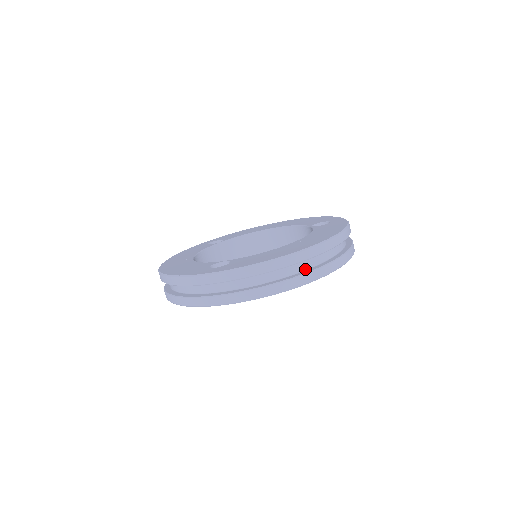
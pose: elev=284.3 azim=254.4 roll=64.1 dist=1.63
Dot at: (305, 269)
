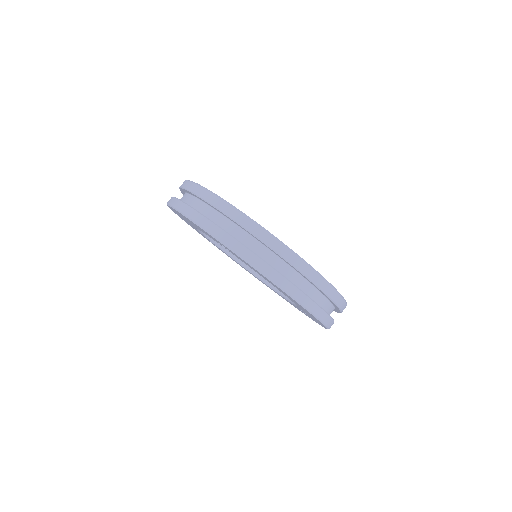
Dot at: (302, 289)
